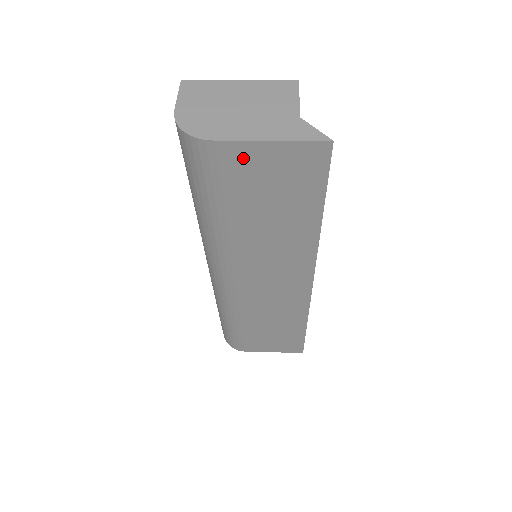
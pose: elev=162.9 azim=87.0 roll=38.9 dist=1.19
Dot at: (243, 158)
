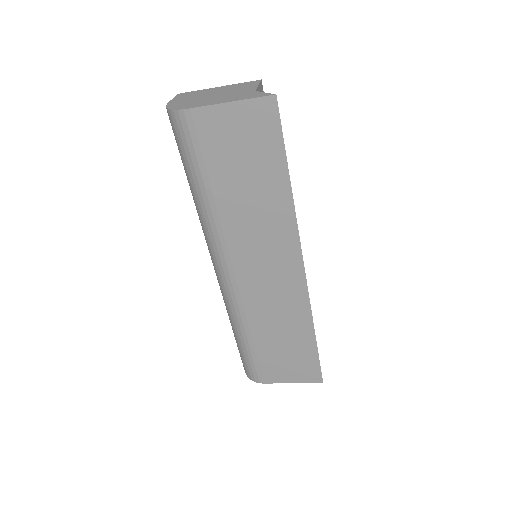
Dot at: (213, 123)
